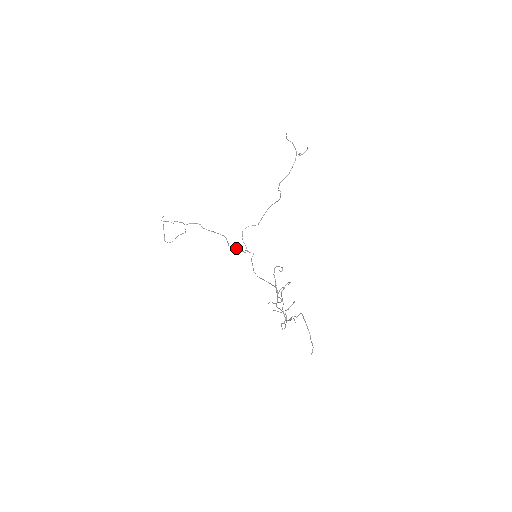
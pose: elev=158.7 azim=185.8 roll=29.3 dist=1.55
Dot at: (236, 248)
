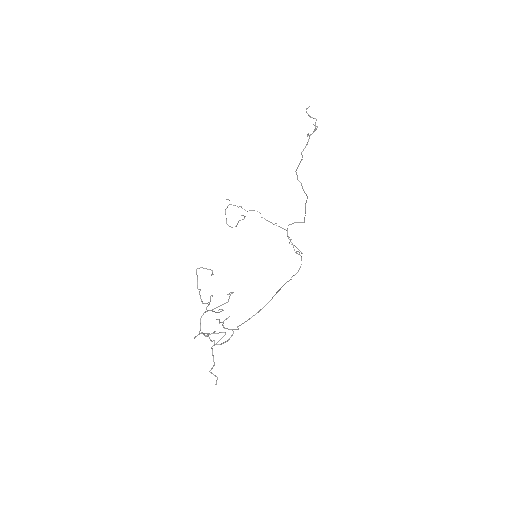
Dot at: occluded
